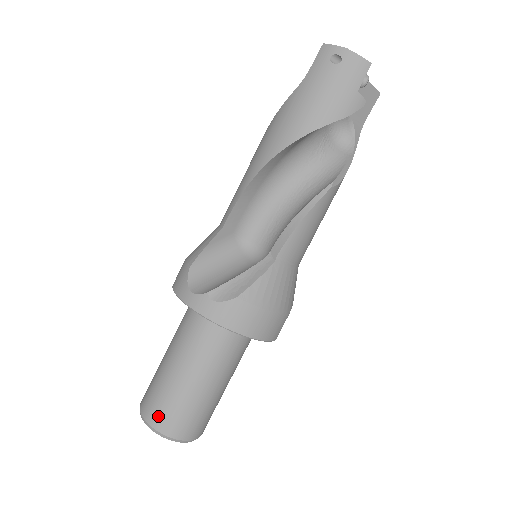
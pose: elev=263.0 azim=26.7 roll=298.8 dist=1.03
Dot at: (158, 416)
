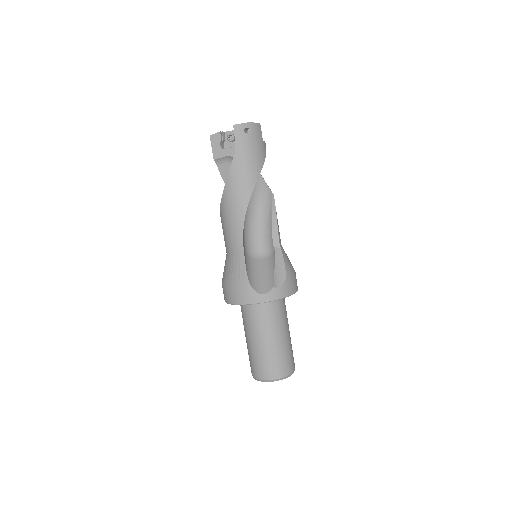
Dot at: (281, 370)
